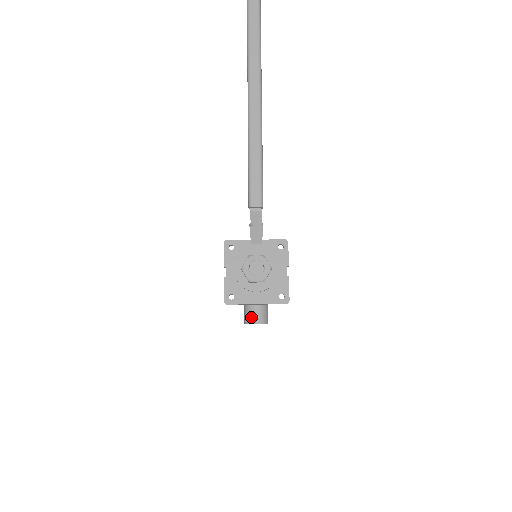
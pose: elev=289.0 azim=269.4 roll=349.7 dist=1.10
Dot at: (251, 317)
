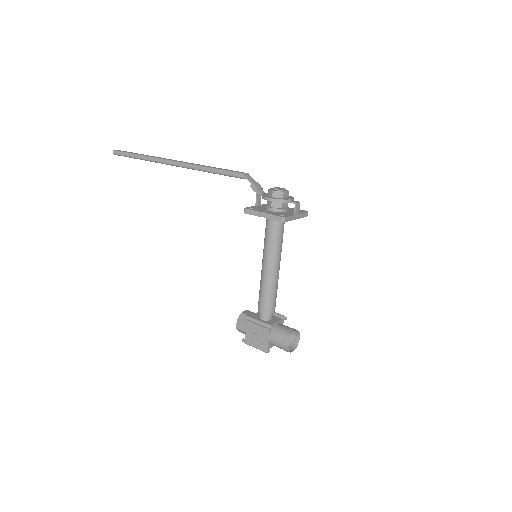
Dot at: (287, 331)
